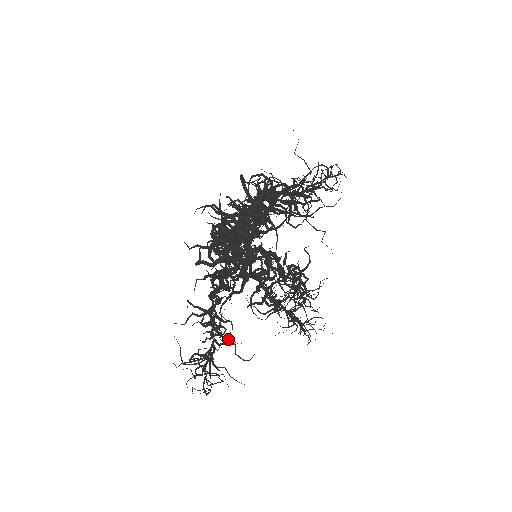
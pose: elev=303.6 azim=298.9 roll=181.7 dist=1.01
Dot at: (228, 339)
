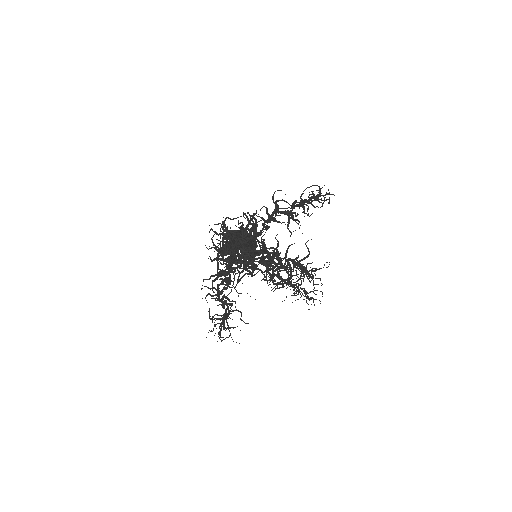
Dot at: (230, 313)
